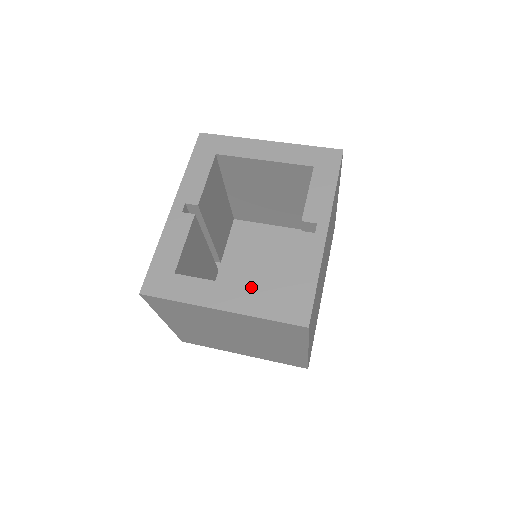
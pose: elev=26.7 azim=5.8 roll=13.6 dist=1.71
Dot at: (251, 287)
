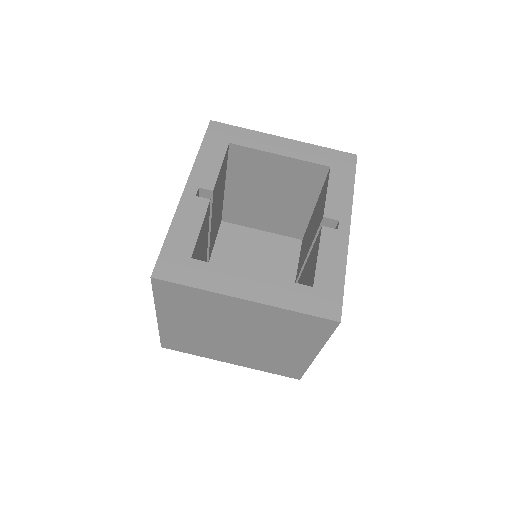
Dot at: occluded
